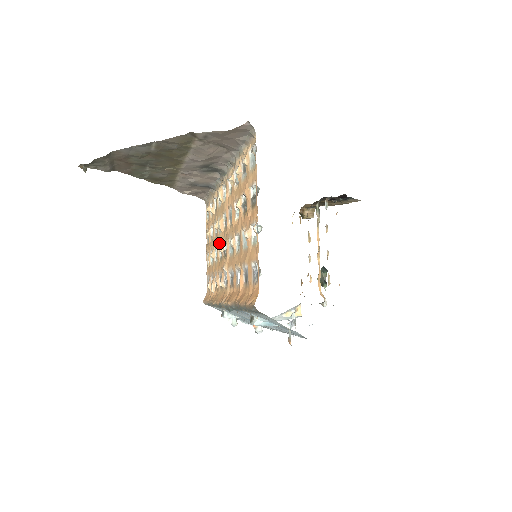
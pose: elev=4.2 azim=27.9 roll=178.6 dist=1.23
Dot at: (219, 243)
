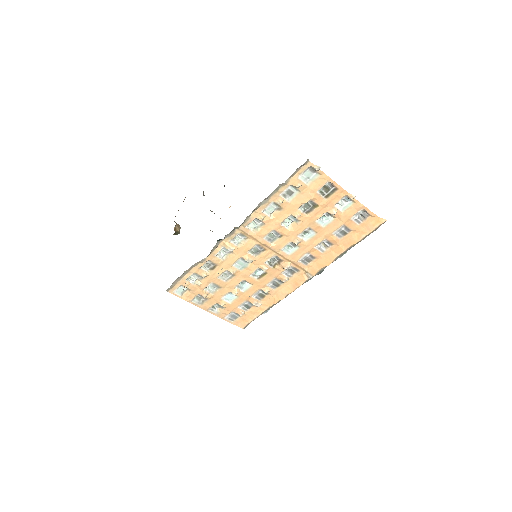
Dot at: (253, 271)
